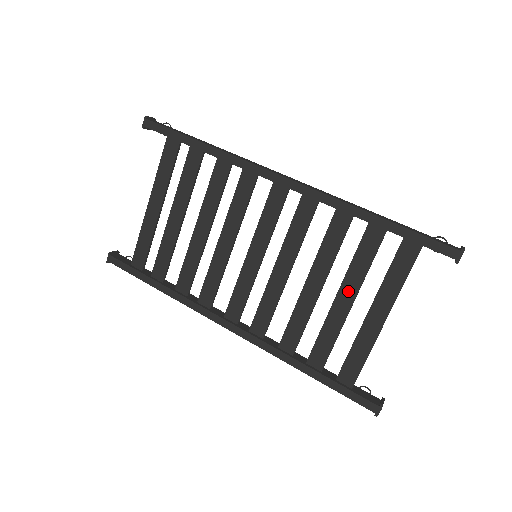
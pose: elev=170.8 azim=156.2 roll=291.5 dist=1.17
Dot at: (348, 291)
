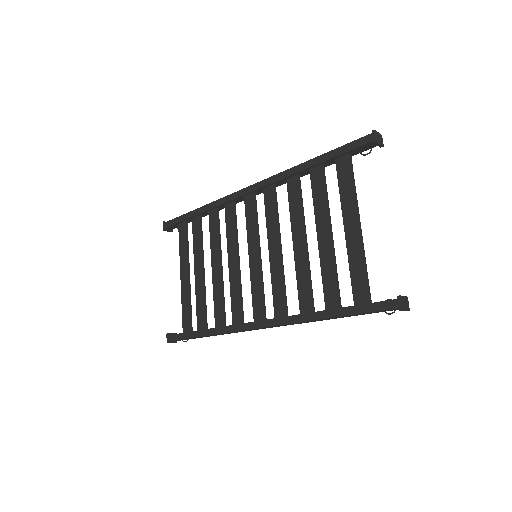
Dot at: (323, 226)
